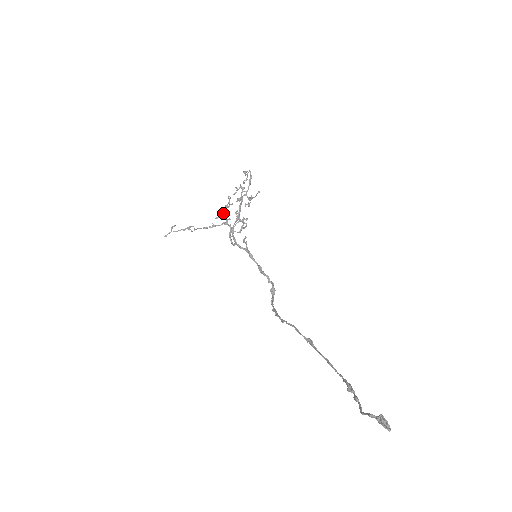
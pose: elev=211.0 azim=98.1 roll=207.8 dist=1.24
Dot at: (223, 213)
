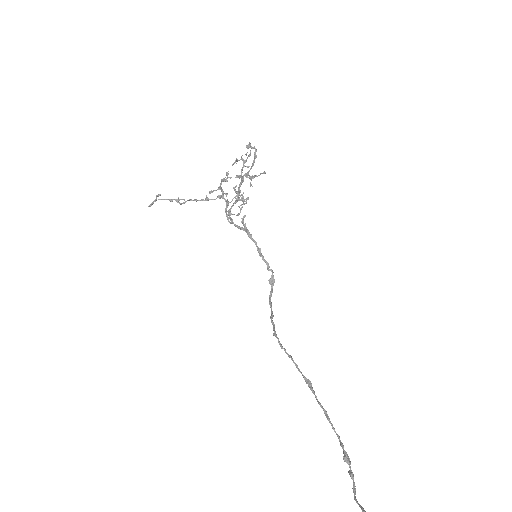
Dot at: (219, 188)
